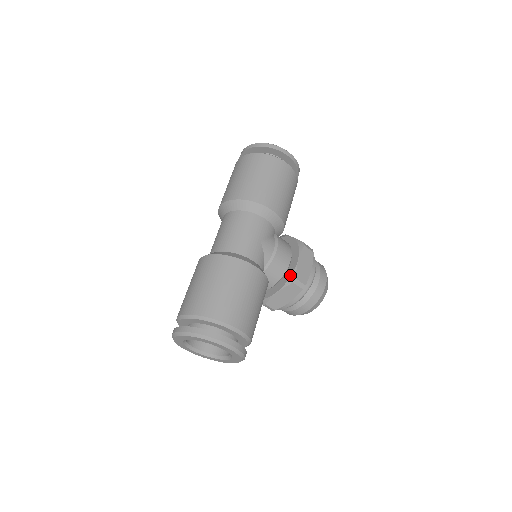
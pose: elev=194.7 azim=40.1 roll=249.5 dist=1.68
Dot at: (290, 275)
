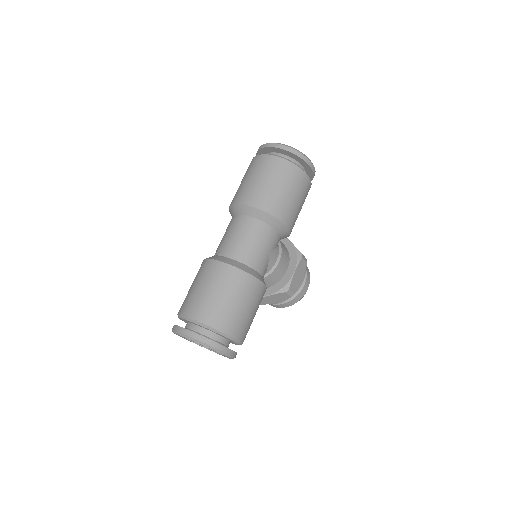
Dot at: (284, 284)
